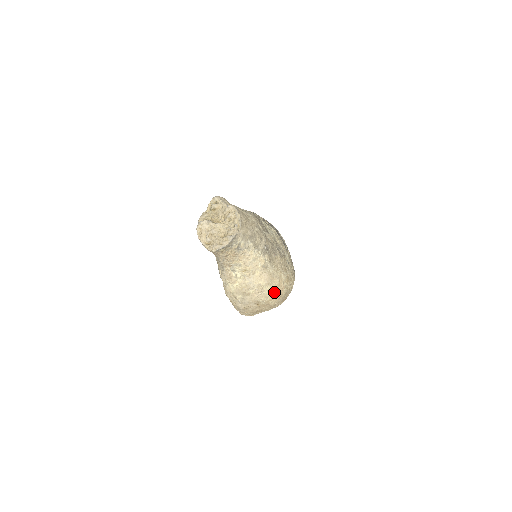
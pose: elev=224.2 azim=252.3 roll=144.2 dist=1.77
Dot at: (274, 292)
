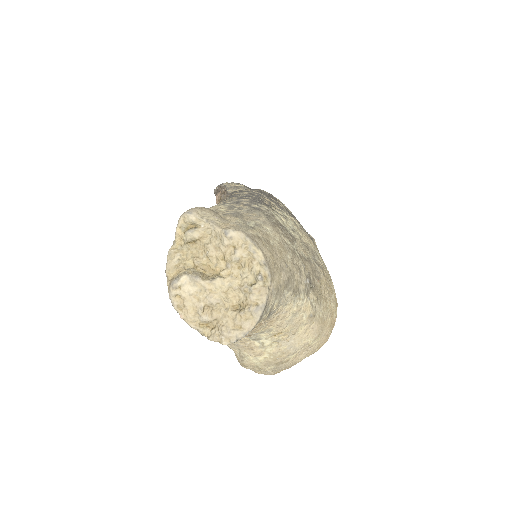
Dot at: (325, 338)
